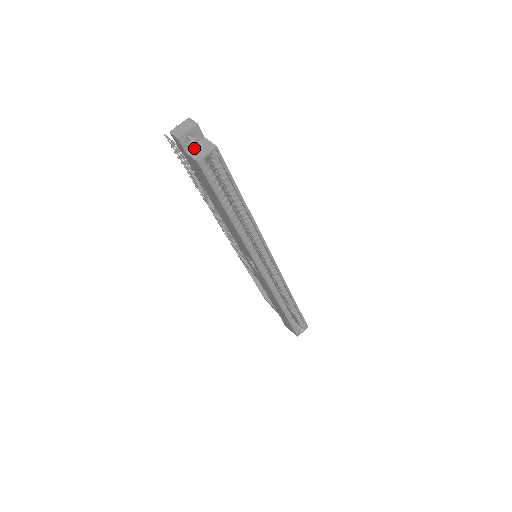
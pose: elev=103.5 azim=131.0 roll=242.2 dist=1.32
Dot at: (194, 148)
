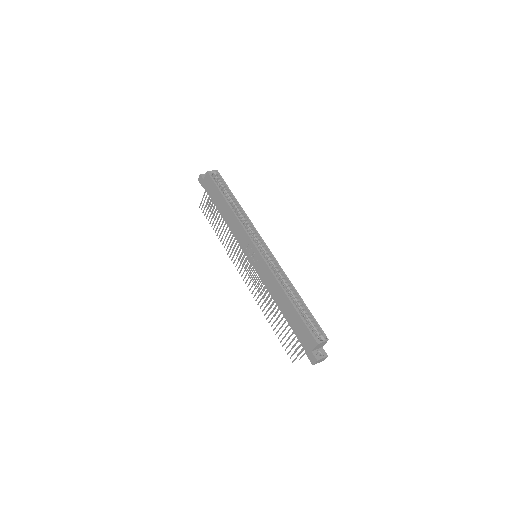
Dot at: occluded
